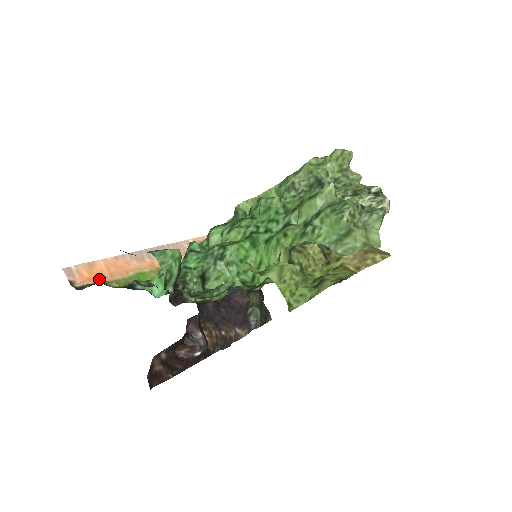
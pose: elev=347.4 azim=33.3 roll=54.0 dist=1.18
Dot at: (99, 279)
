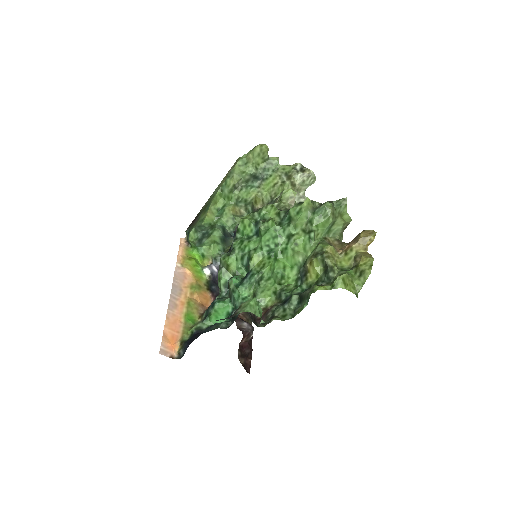
Dot at: (176, 341)
